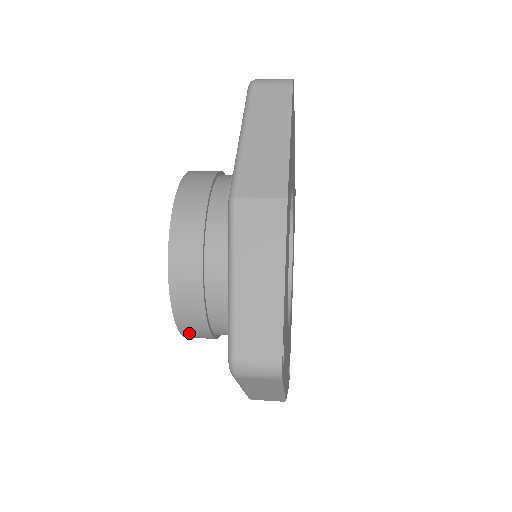
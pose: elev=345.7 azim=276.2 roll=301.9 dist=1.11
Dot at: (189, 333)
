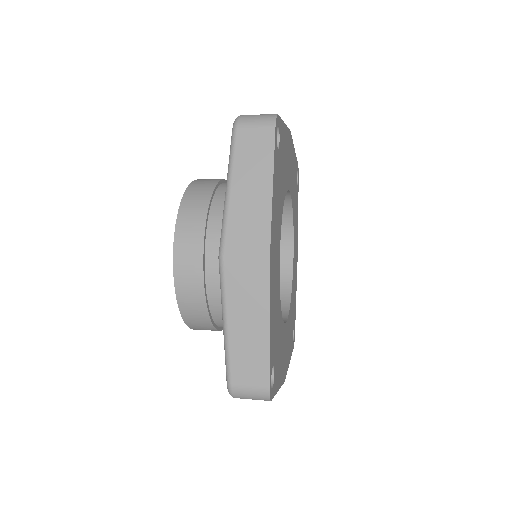
Dot at: occluded
